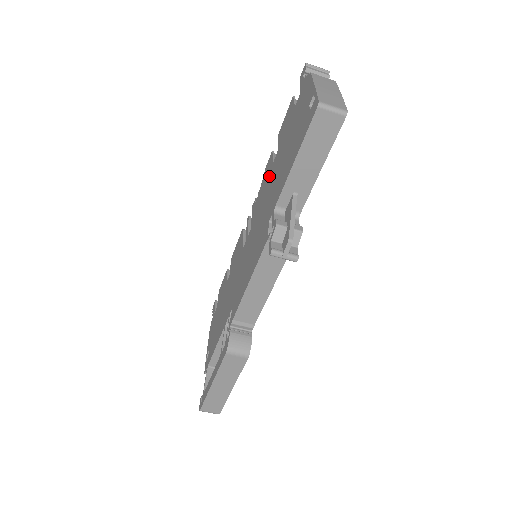
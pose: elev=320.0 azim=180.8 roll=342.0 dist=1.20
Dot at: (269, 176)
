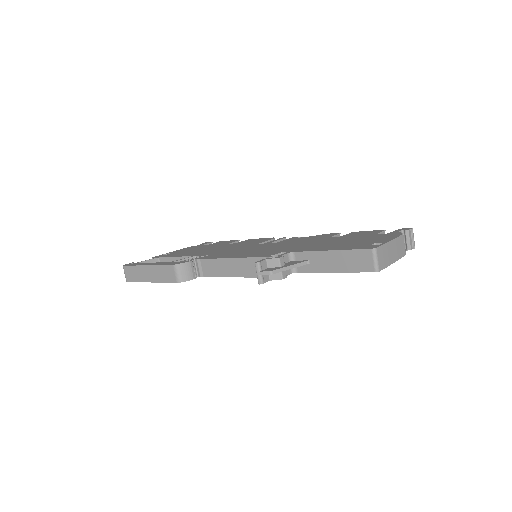
Dot at: (319, 239)
